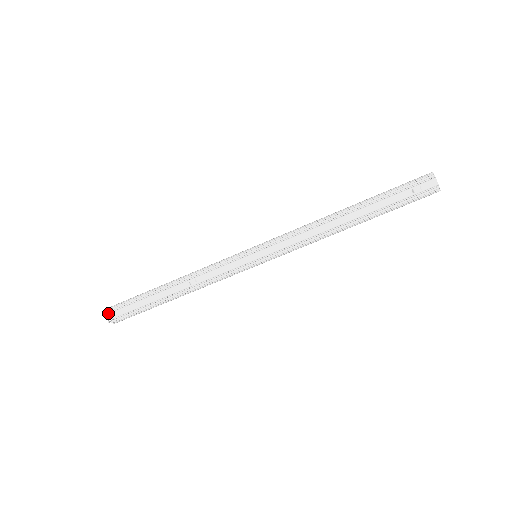
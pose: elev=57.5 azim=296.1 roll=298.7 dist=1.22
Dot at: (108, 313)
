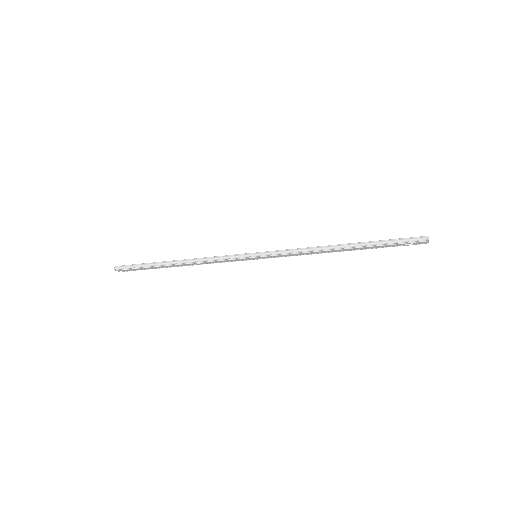
Dot at: (117, 270)
